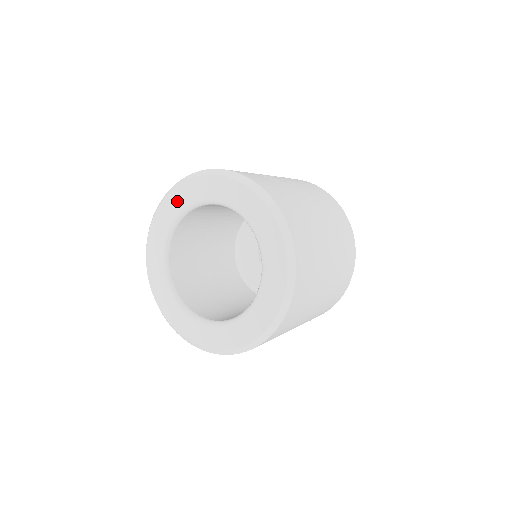
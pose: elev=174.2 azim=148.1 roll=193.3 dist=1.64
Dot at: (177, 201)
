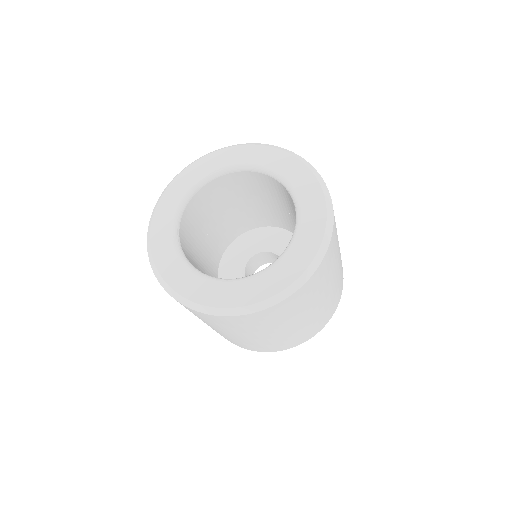
Dot at: (219, 160)
